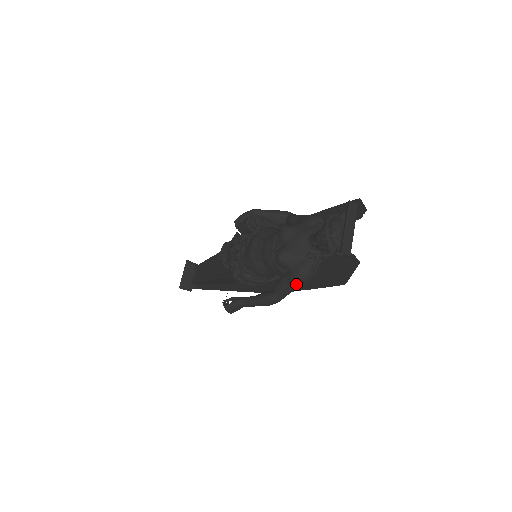
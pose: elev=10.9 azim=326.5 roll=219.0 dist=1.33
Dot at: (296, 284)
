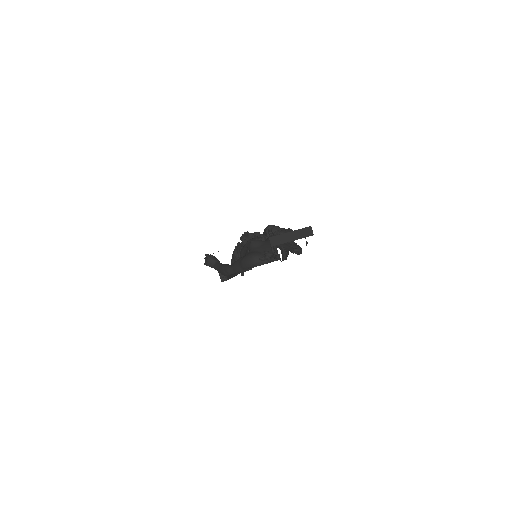
Dot at: (243, 263)
